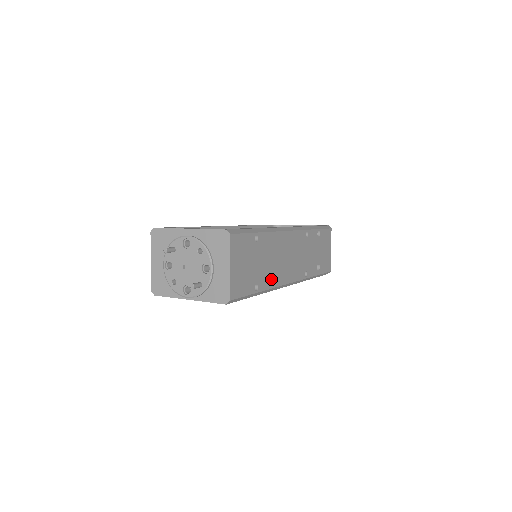
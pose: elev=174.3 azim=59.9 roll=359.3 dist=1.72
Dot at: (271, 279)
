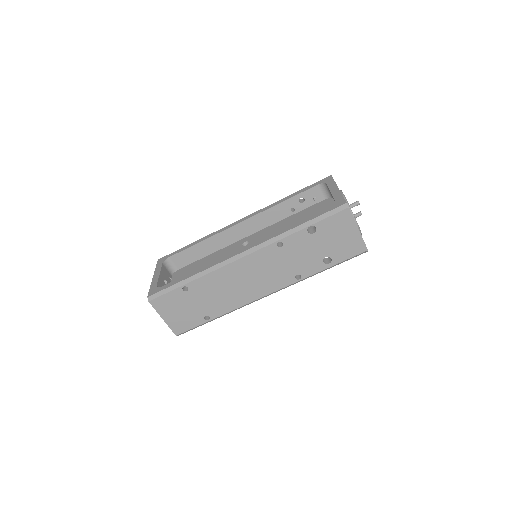
Dot at: (228, 305)
